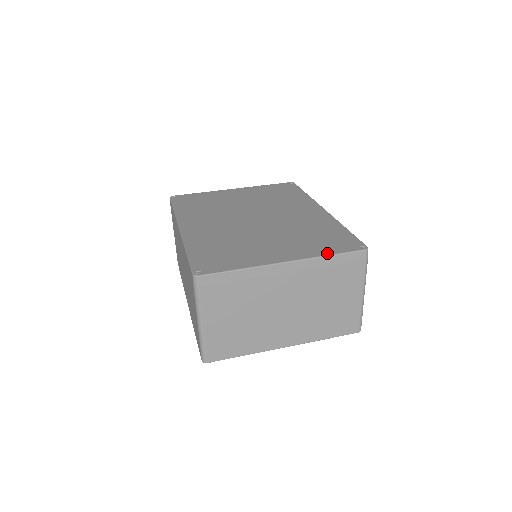
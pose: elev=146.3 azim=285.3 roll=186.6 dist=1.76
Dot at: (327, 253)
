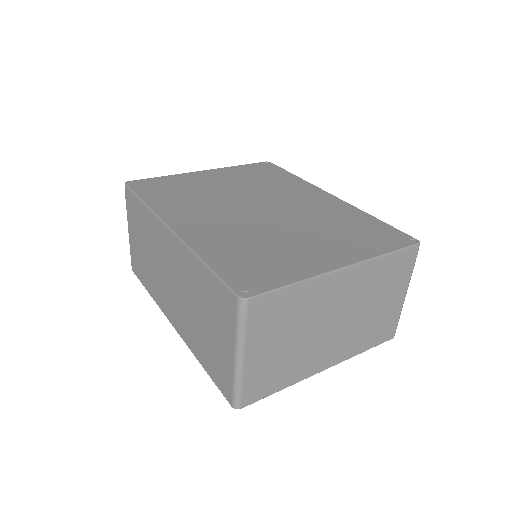
Dot at: (382, 251)
